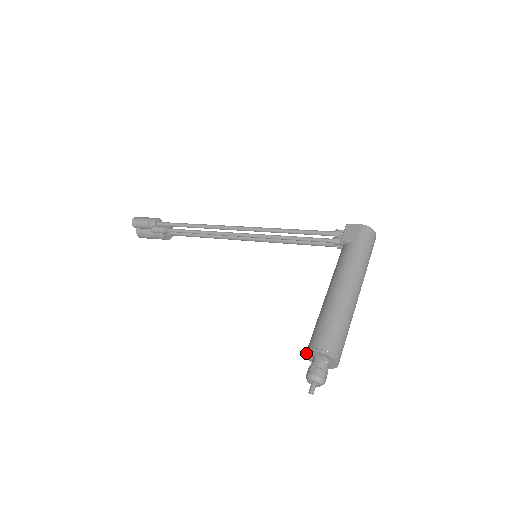
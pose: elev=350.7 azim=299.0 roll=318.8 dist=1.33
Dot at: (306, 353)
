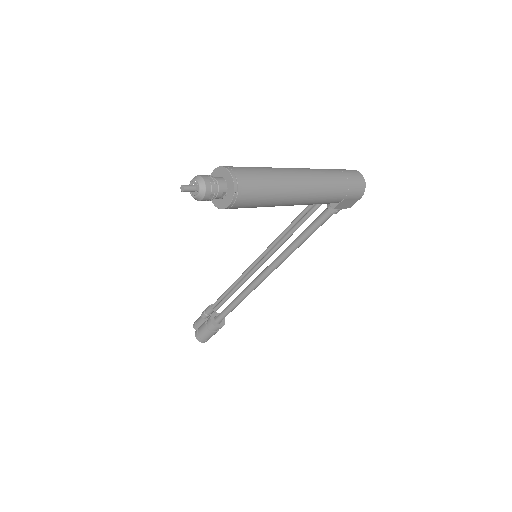
Dot at: occluded
